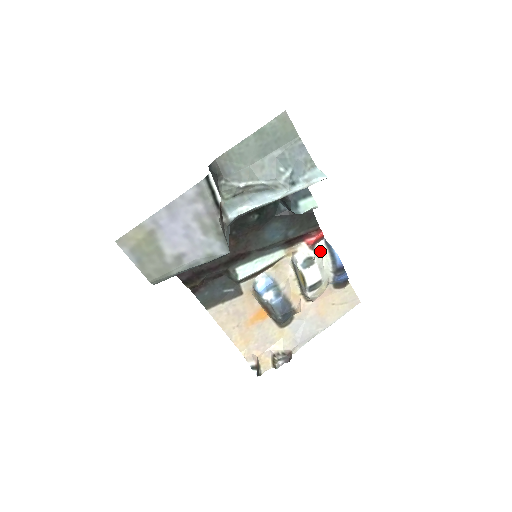
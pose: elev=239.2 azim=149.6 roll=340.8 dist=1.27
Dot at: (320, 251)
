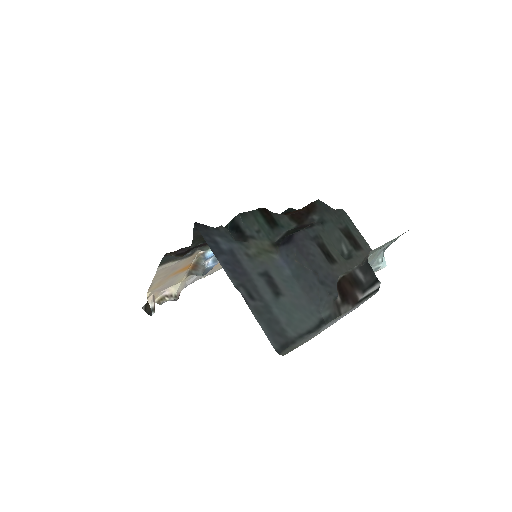
Dot at: occluded
